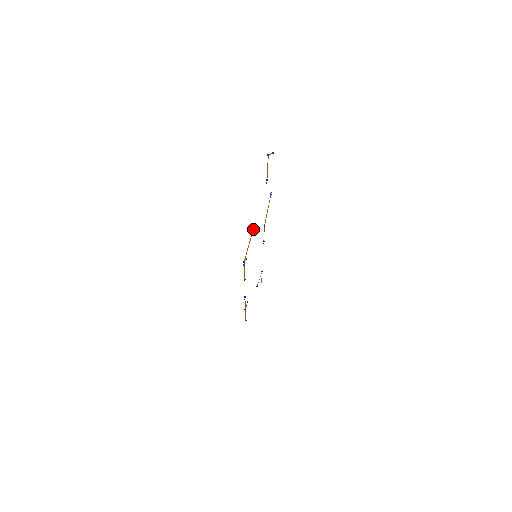
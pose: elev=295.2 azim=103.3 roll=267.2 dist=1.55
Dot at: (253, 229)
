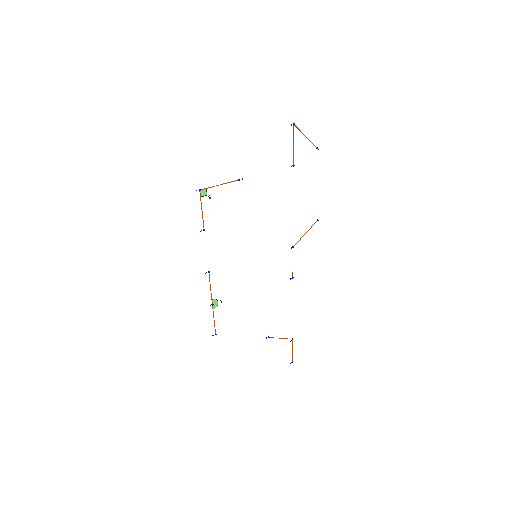
Dot at: (237, 180)
